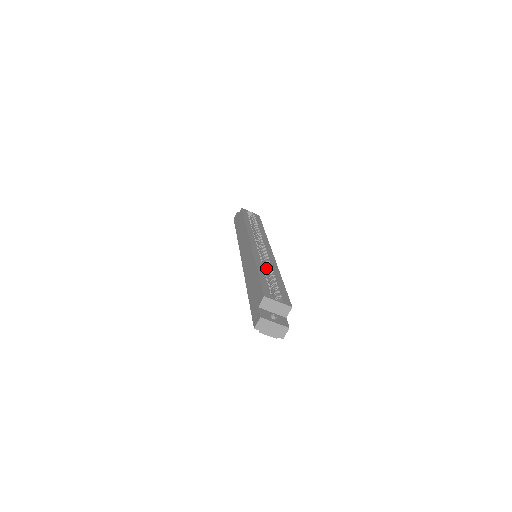
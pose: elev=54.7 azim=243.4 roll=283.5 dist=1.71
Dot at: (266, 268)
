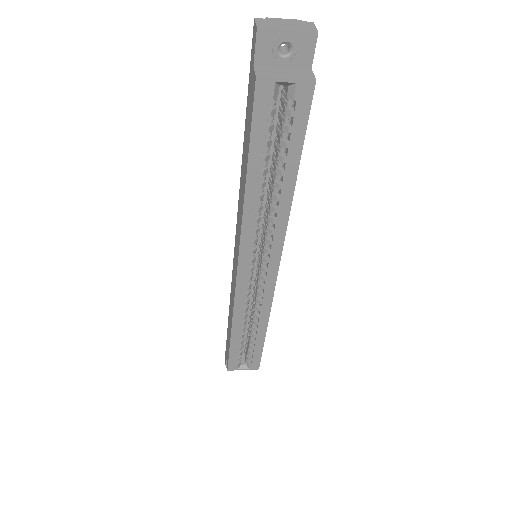
Dot at: (253, 309)
